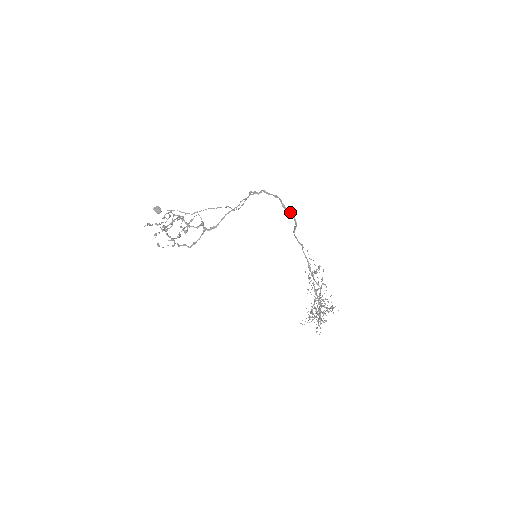
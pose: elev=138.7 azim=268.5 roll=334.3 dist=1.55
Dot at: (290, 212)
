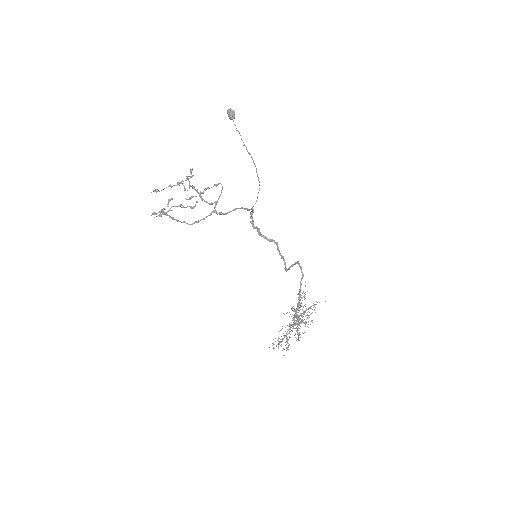
Dot at: (283, 259)
